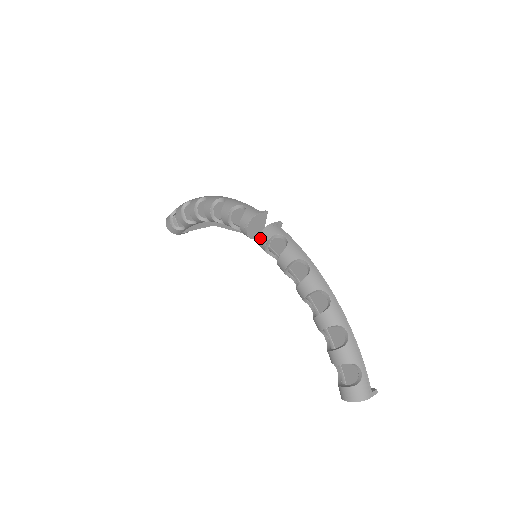
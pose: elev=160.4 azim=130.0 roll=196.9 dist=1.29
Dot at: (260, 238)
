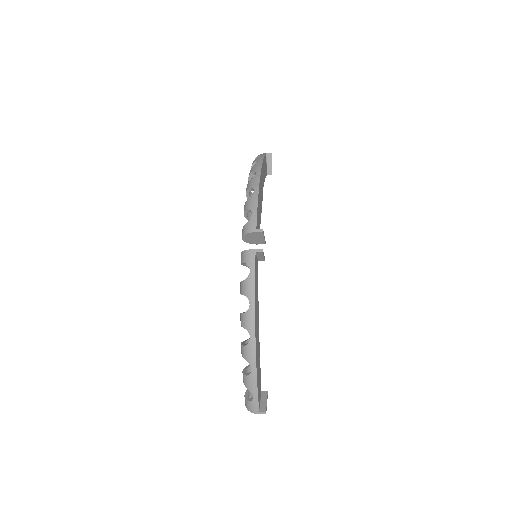
Dot at: (241, 256)
